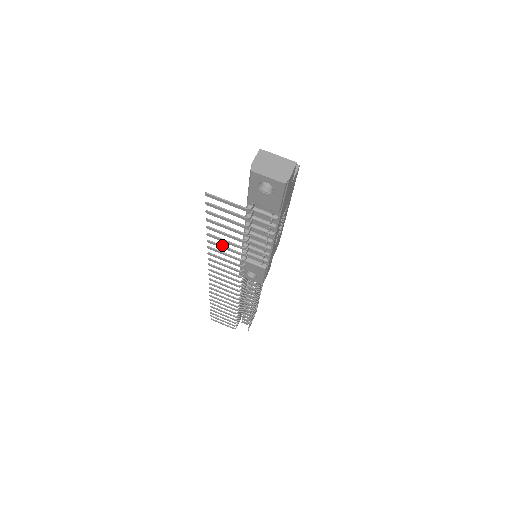
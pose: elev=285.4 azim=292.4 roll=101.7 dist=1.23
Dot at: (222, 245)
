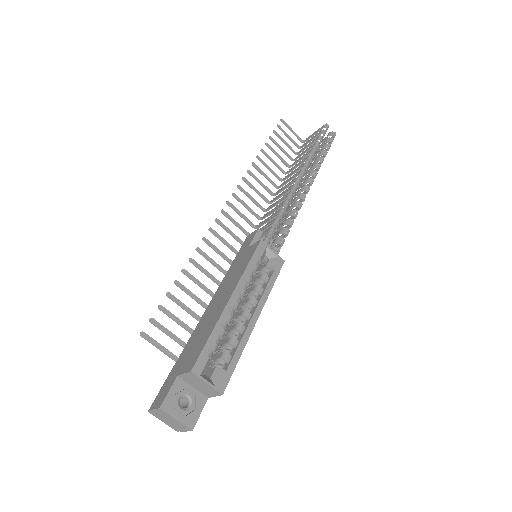
Dot at: (202, 271)
